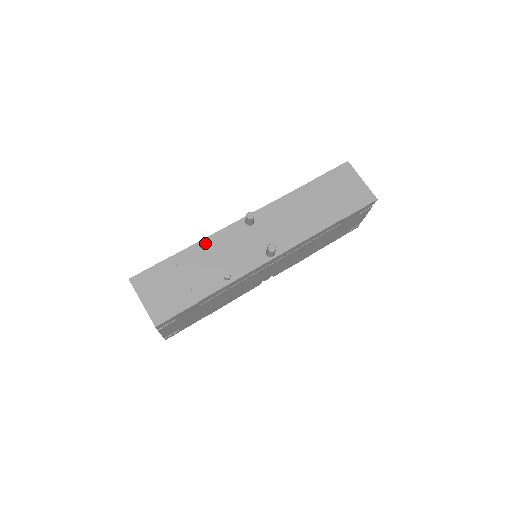
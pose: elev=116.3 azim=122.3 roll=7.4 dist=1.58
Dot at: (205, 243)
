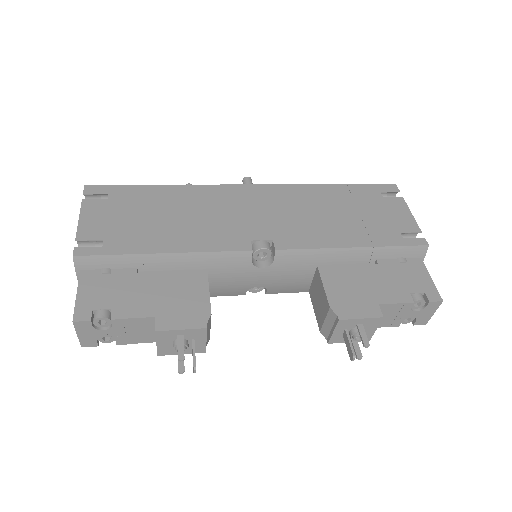
Dot at: occluded
